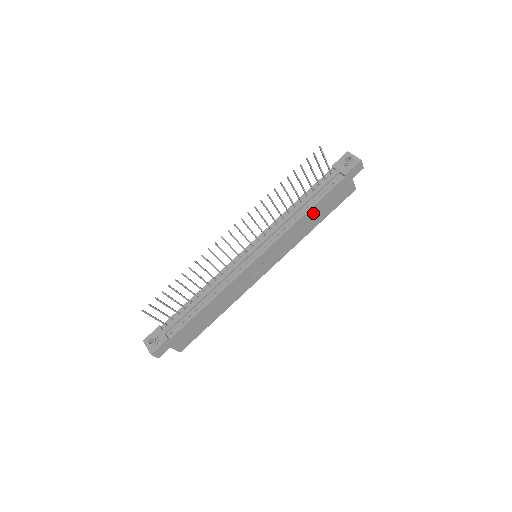
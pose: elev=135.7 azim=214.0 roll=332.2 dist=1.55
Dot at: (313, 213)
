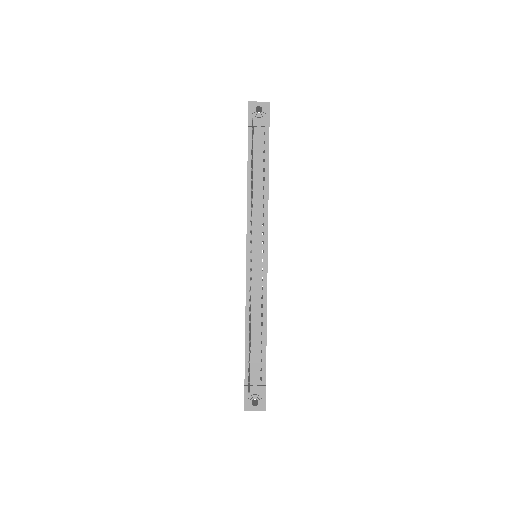
Dot at: occluded
